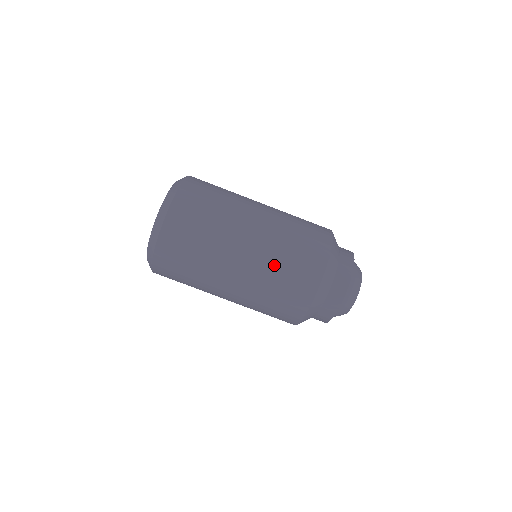
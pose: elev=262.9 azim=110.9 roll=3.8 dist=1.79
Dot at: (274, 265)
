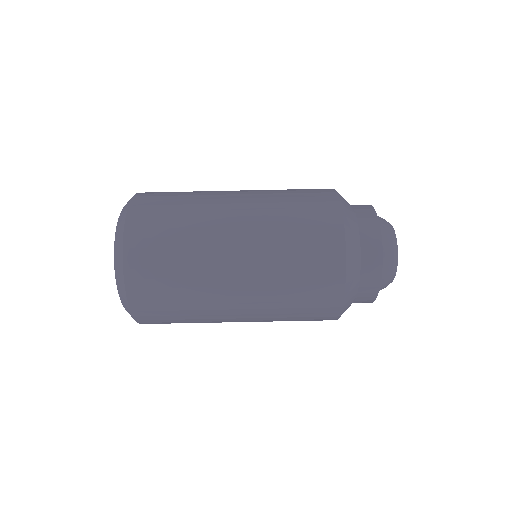
Dot at: (279, 260)
